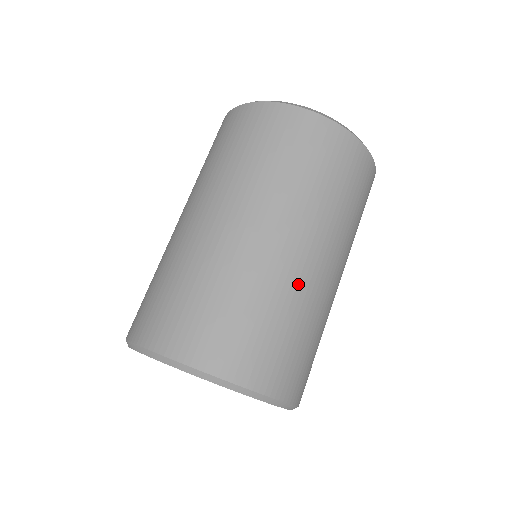
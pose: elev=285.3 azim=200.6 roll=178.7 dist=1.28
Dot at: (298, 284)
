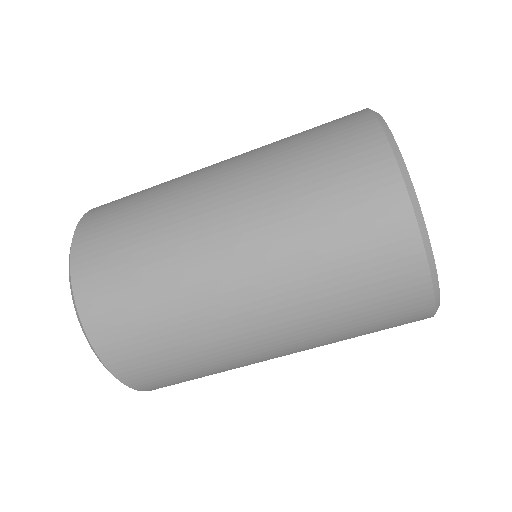
Dot at: (227, 350)
